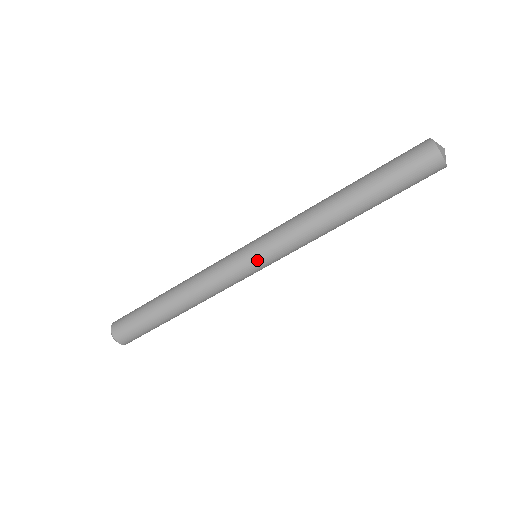
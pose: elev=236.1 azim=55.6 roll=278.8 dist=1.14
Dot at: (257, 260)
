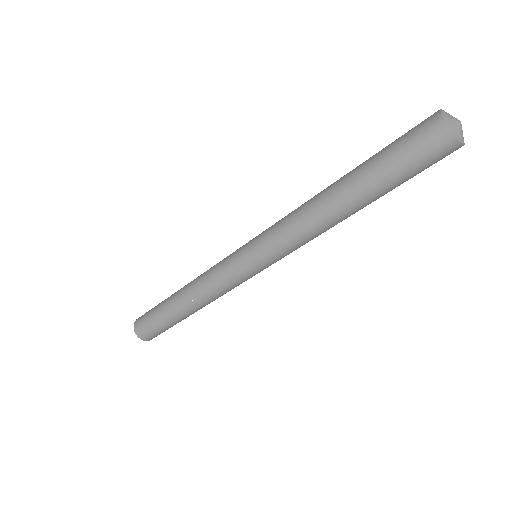
Dot at: (250, 258)
